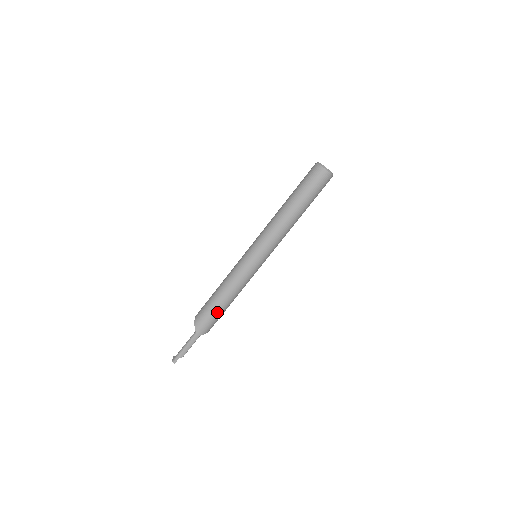
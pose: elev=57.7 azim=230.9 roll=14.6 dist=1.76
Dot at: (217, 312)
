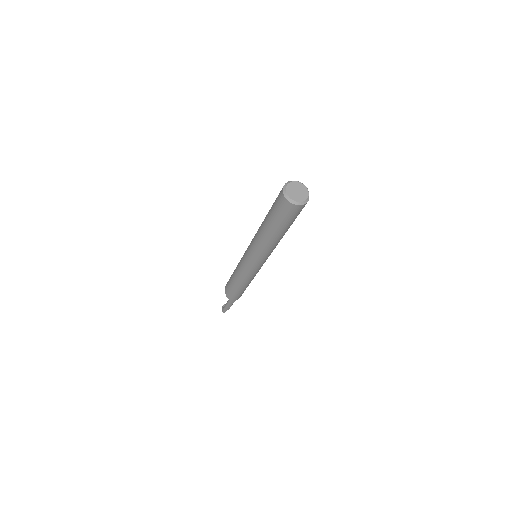
Dot at: (240, 291)
